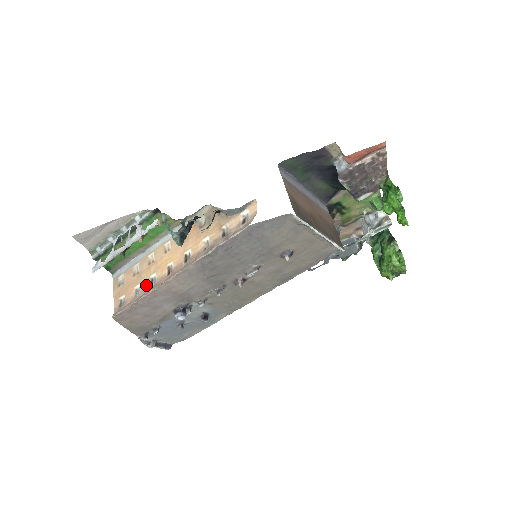
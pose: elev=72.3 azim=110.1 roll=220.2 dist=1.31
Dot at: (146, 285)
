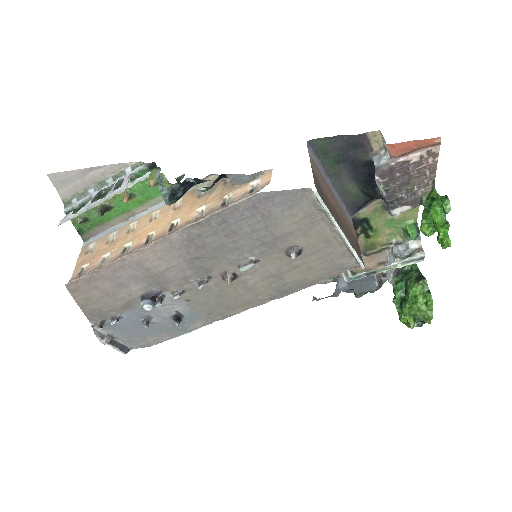
Dot at: (116, 253)
